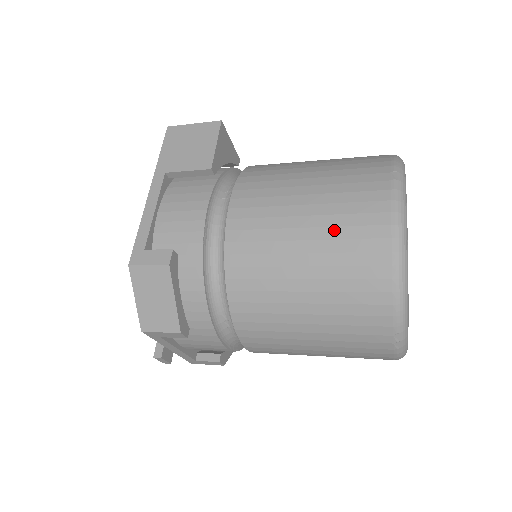
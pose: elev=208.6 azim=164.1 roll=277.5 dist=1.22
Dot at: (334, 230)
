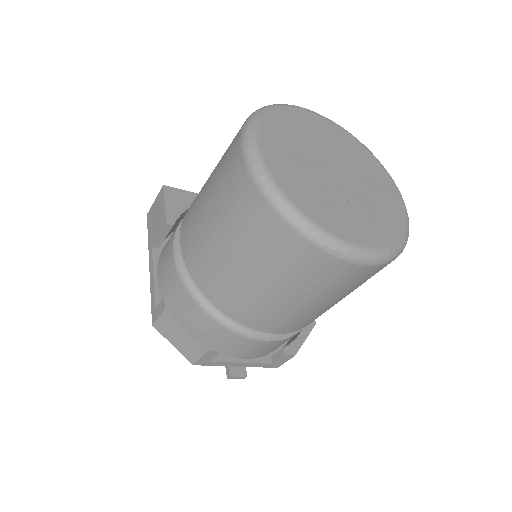
Dot at: (225, 207)
